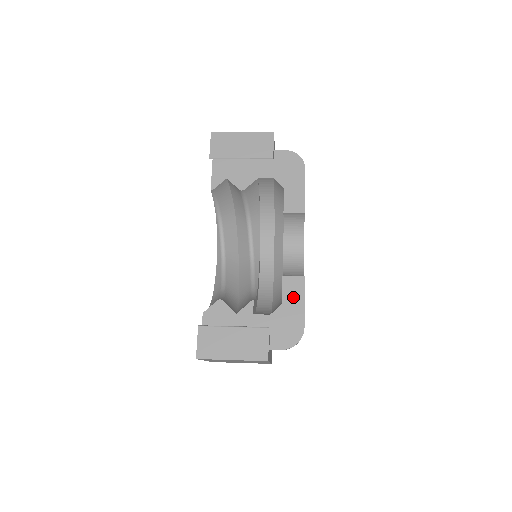
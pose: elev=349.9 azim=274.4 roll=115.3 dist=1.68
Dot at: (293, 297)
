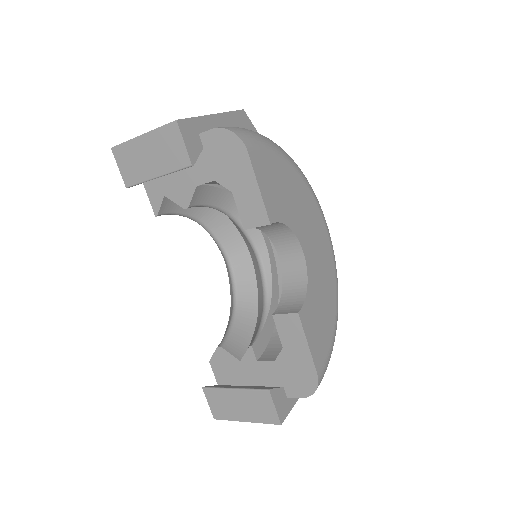
Dot at: (293, 340)
